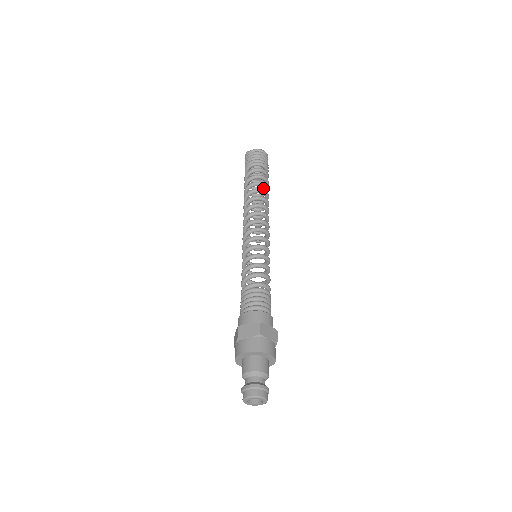
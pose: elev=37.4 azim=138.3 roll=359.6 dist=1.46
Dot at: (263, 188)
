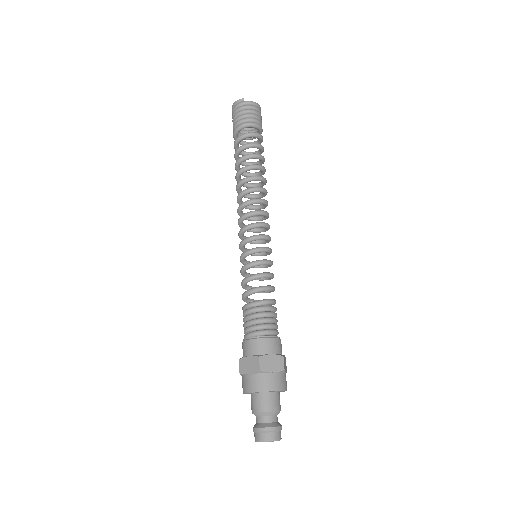
Dot at: occluded
